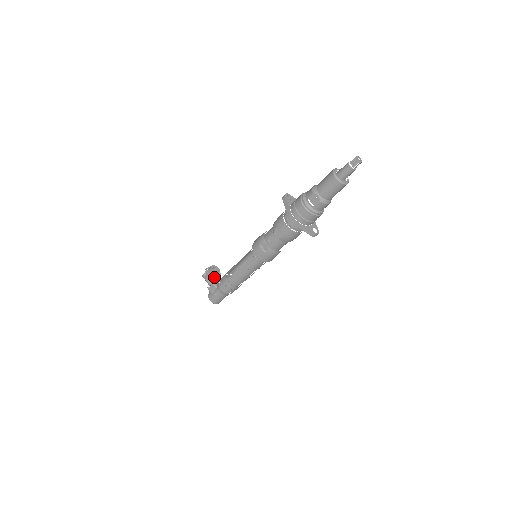
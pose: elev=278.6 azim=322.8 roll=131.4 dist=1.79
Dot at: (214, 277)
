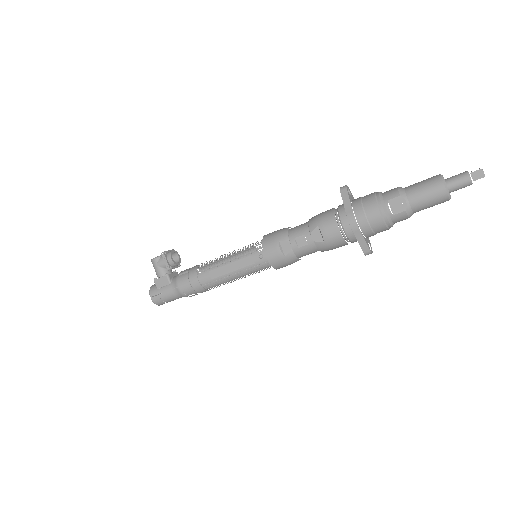
Dot at: (172, 267)
